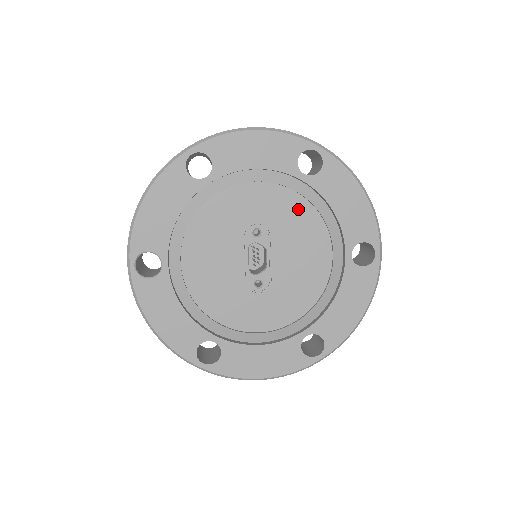
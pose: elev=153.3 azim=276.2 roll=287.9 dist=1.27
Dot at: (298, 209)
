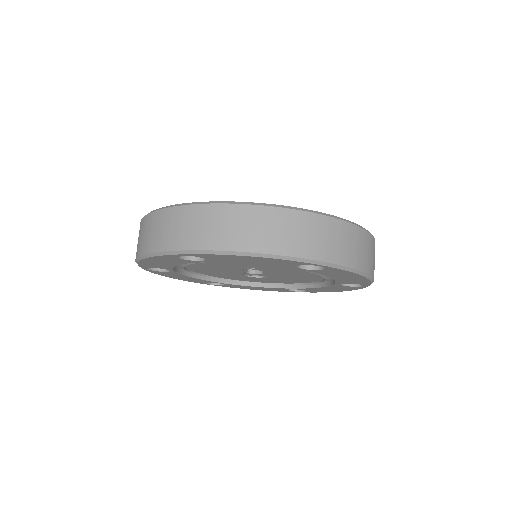
Dot at: (295, 269)
